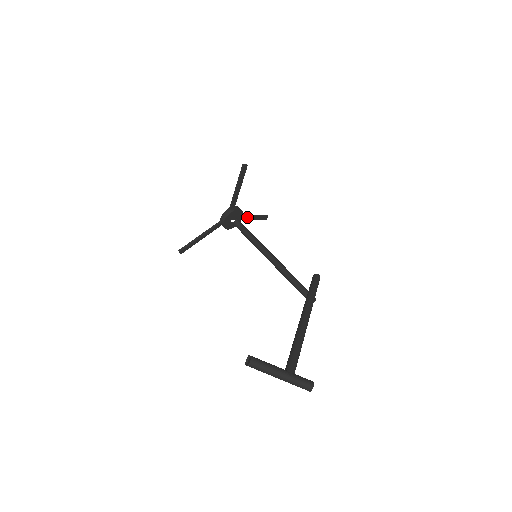
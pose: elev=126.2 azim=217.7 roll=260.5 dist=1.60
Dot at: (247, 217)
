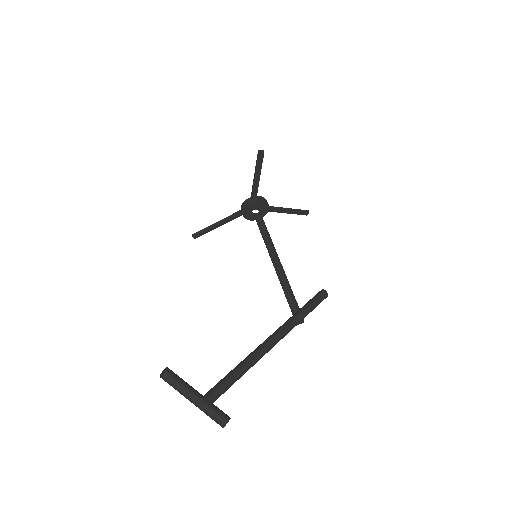
Dot at: (278, 210)
